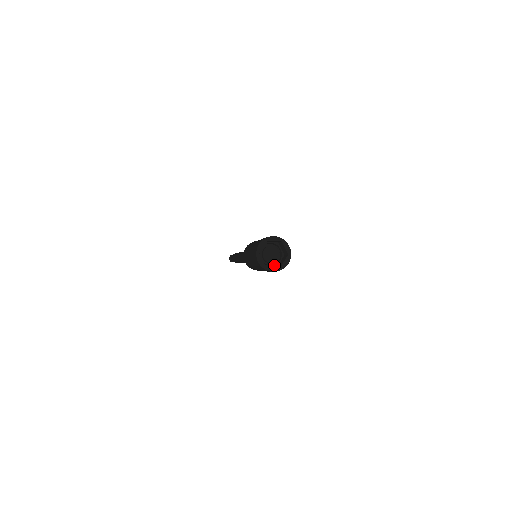
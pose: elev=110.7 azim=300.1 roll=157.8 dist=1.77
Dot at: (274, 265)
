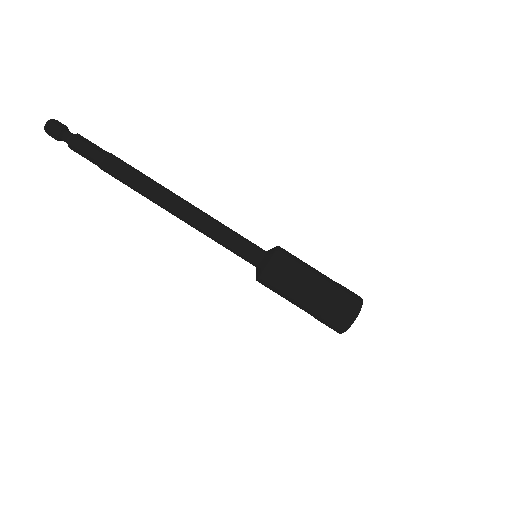
Dot at: occluded
